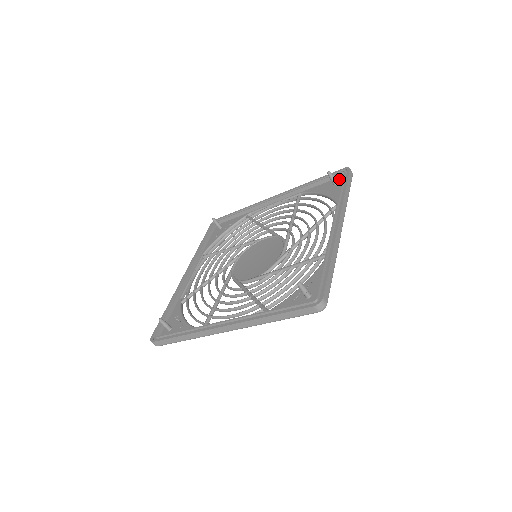
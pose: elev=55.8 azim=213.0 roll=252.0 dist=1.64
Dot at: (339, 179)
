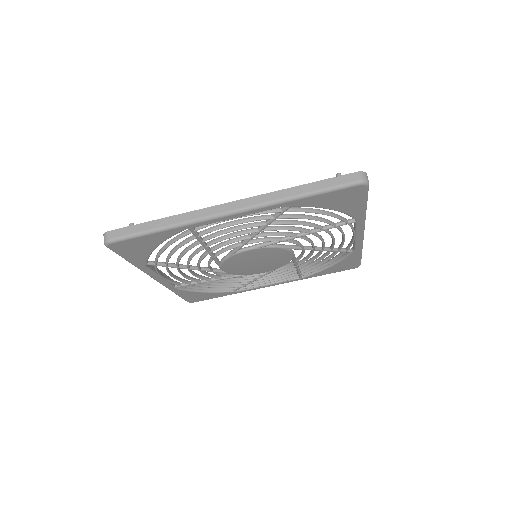
Dot at: occluded
